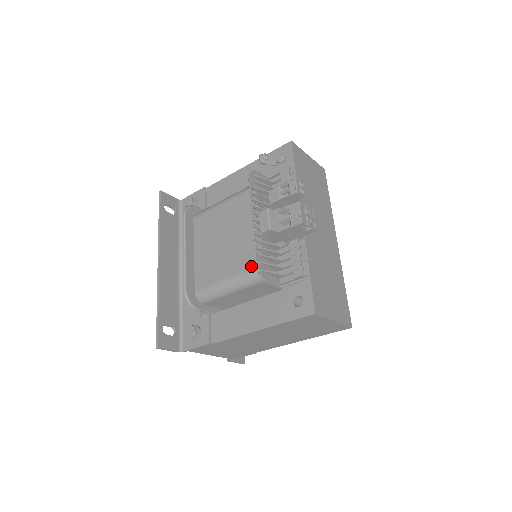
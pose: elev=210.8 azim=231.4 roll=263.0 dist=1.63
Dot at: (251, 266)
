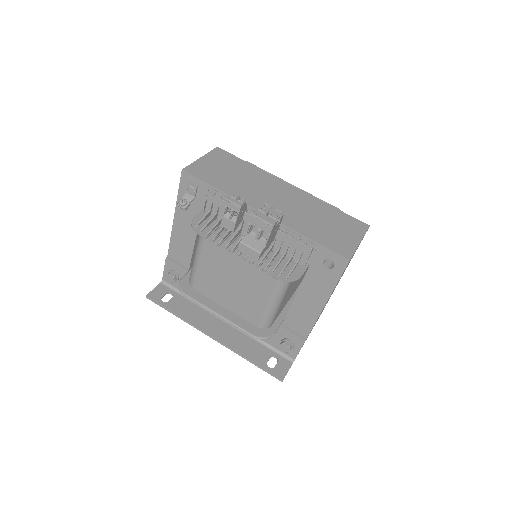
Dot at: (274, 280)
